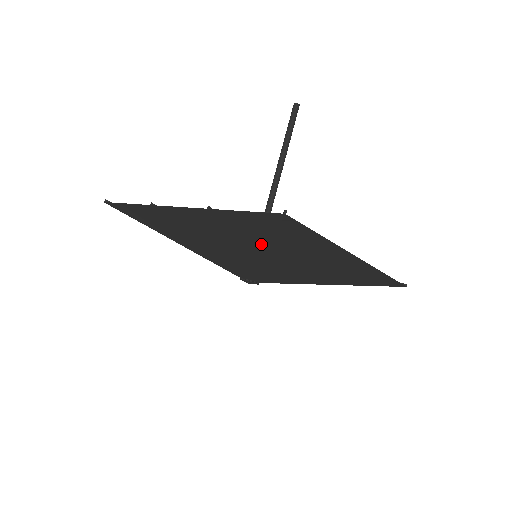
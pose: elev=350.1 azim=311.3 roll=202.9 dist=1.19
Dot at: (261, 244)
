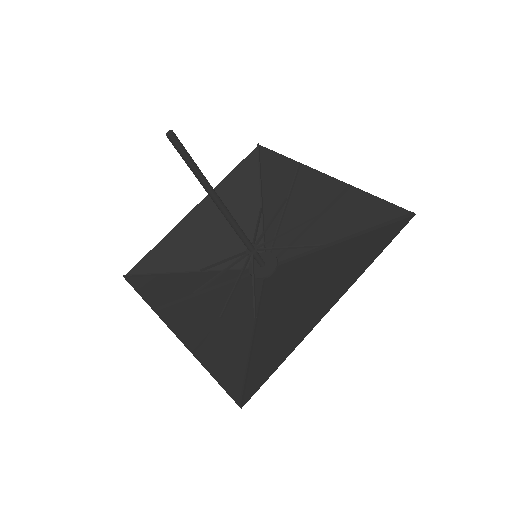
Dot at: (246, 345)
